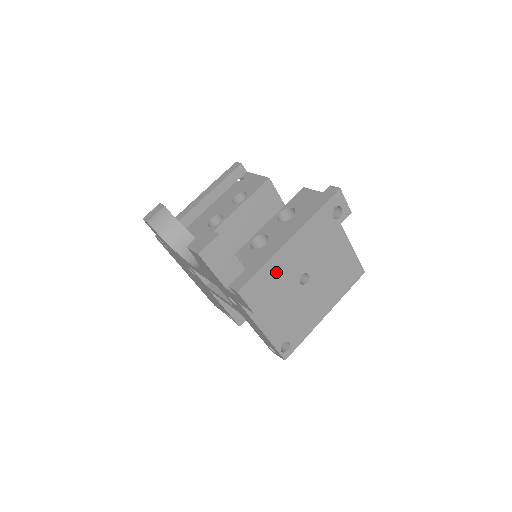
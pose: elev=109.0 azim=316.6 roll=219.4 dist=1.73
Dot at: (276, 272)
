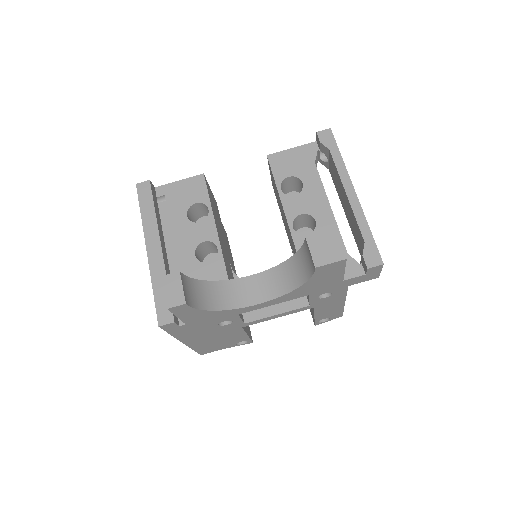
Dot at: occluded
